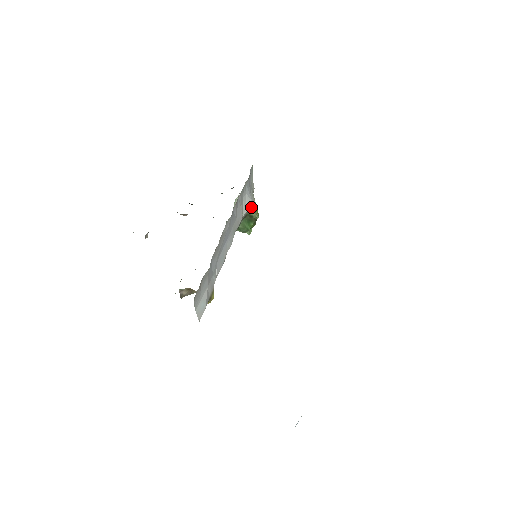
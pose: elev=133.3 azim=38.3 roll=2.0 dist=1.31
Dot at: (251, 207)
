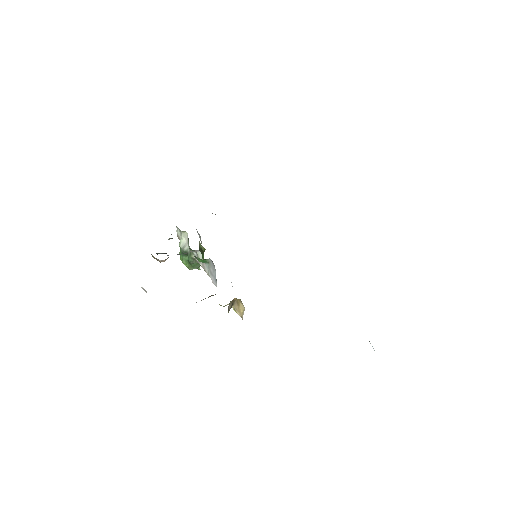
Dot at: (199, 241)
